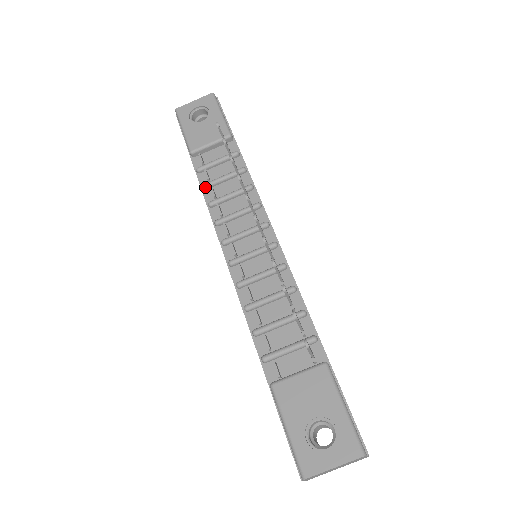
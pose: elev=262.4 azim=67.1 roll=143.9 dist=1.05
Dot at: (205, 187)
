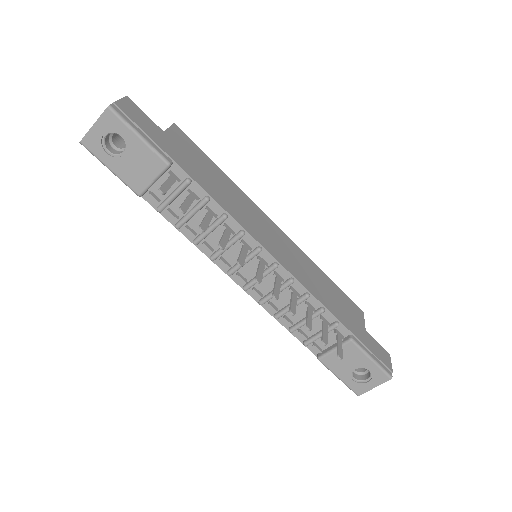
Dot at: (179, 228)
